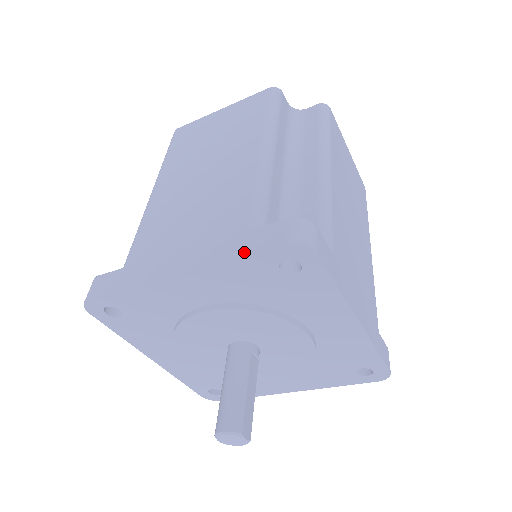
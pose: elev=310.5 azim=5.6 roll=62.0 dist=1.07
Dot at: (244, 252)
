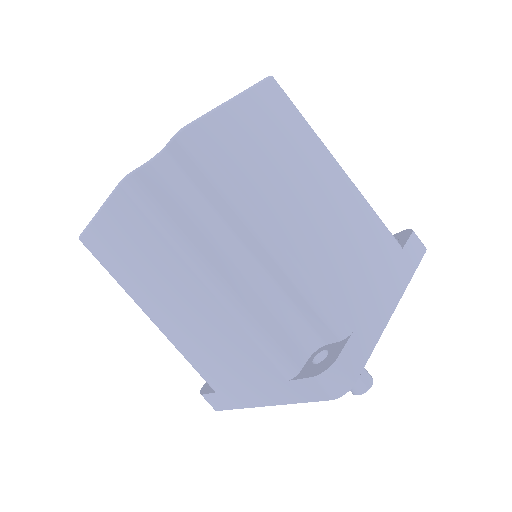
Dot at: (303, 400)
